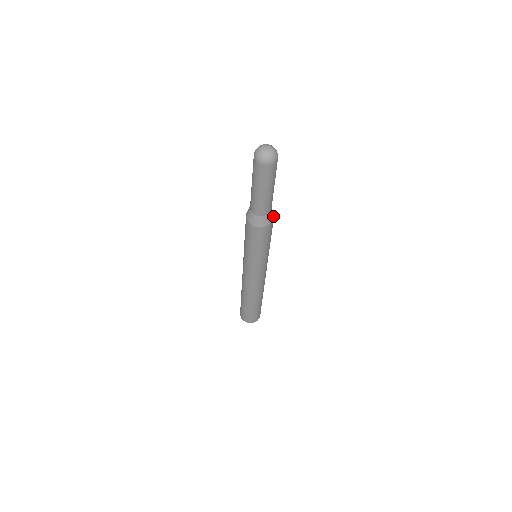
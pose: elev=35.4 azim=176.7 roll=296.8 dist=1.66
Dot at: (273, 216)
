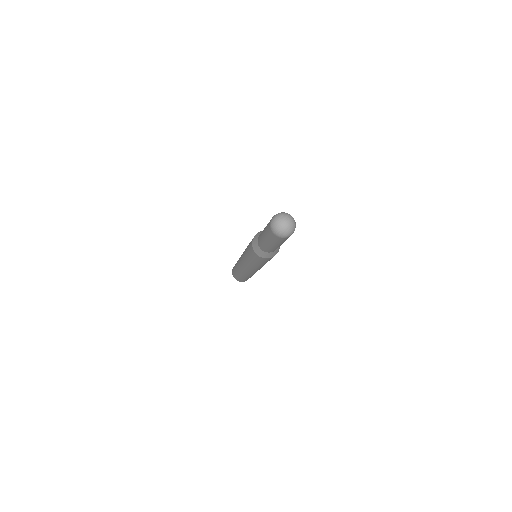
Dot at: occluded
